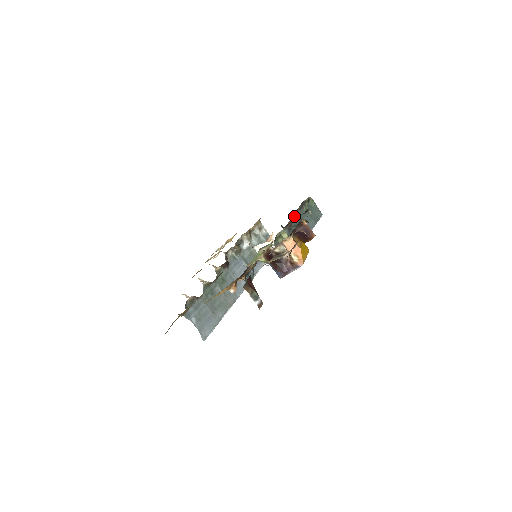
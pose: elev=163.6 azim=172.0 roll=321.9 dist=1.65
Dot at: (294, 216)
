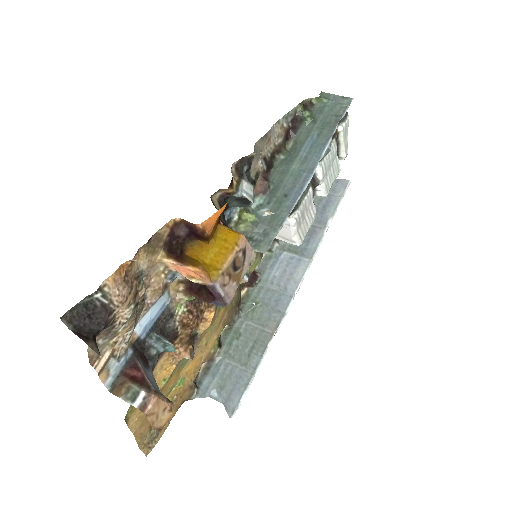
Dot at: (266, 165)
